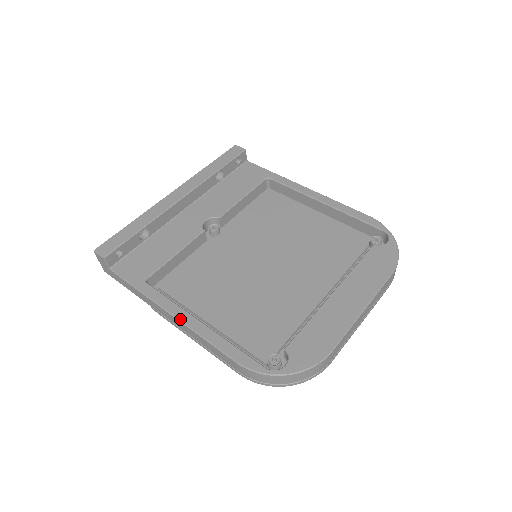
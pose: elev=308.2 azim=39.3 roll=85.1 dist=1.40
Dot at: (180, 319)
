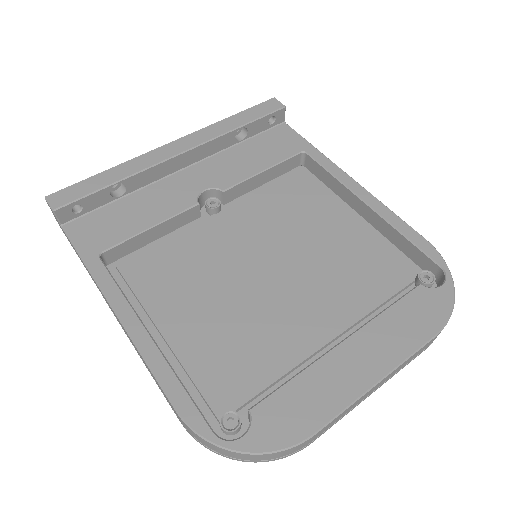
Dot at: (123, 323)
